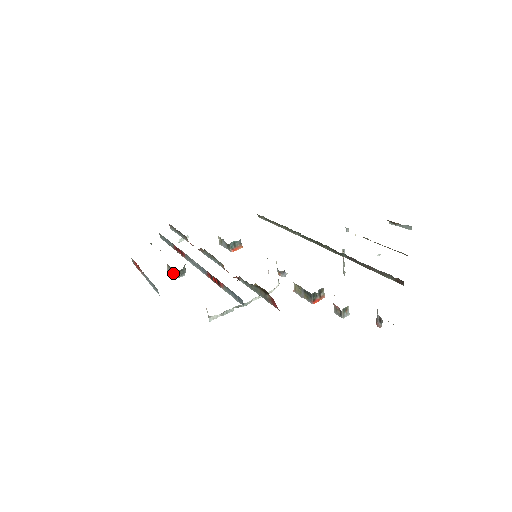
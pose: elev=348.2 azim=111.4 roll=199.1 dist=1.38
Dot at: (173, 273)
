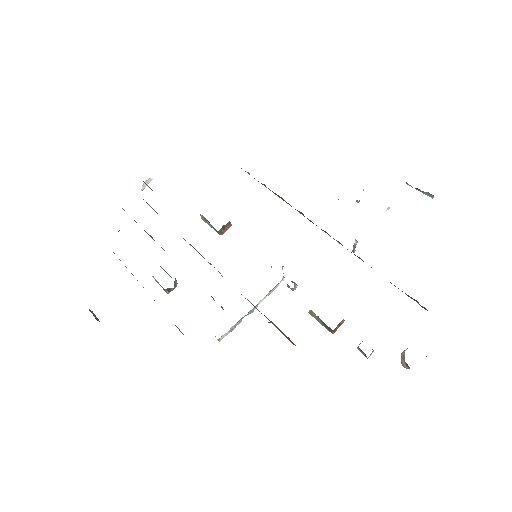
Dot at: (164, 289)
